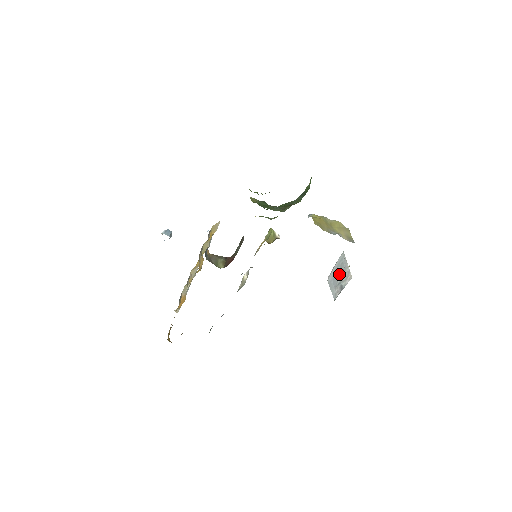
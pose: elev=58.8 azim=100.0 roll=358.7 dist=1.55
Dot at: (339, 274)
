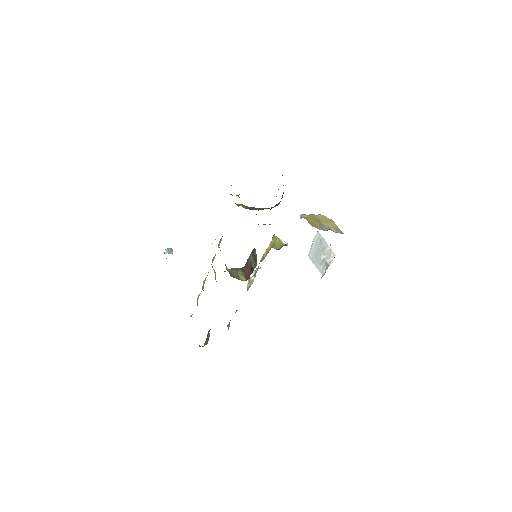
Dot at: (320, 252)
